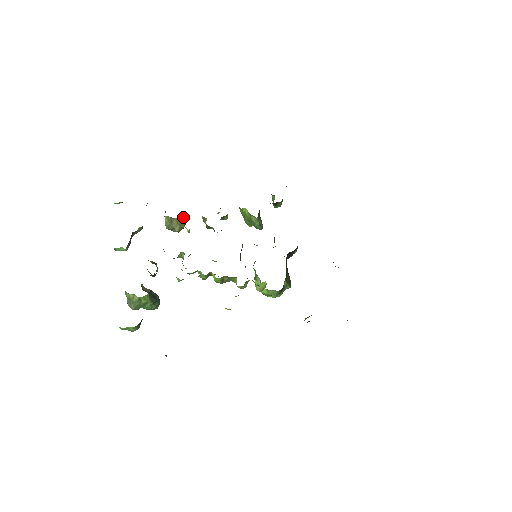
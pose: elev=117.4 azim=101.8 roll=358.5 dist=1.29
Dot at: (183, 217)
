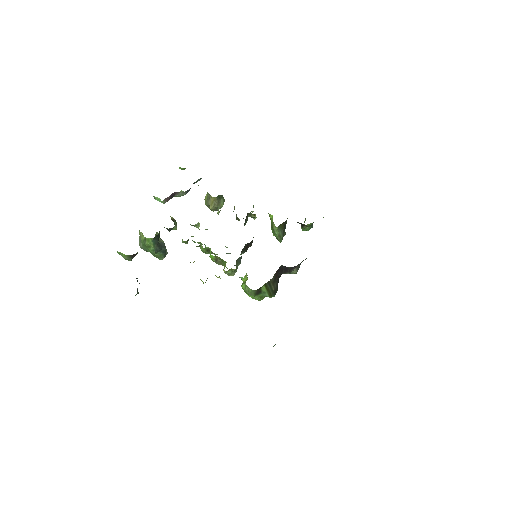
Dot at: (221, 200)
